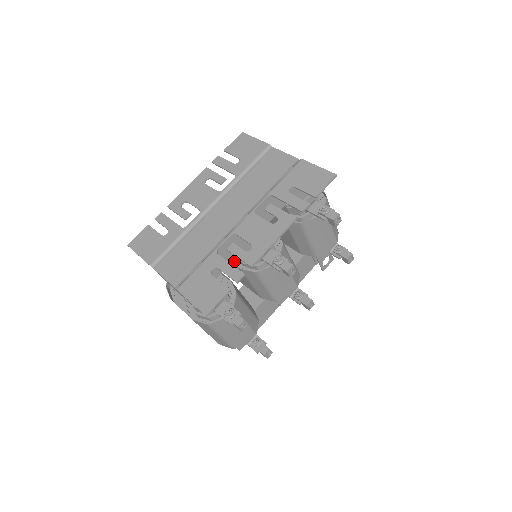
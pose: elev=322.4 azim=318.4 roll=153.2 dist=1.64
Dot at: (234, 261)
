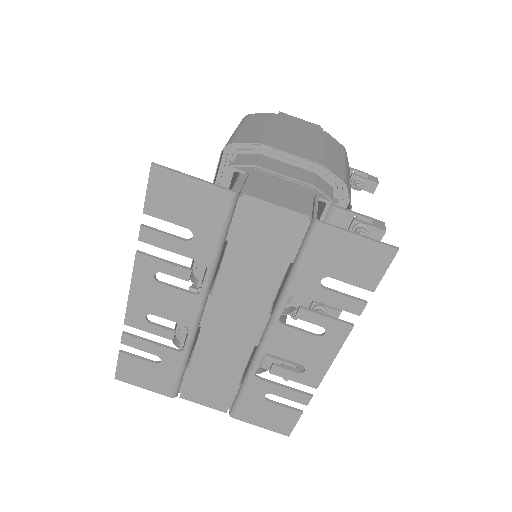
Dot at: occluded
